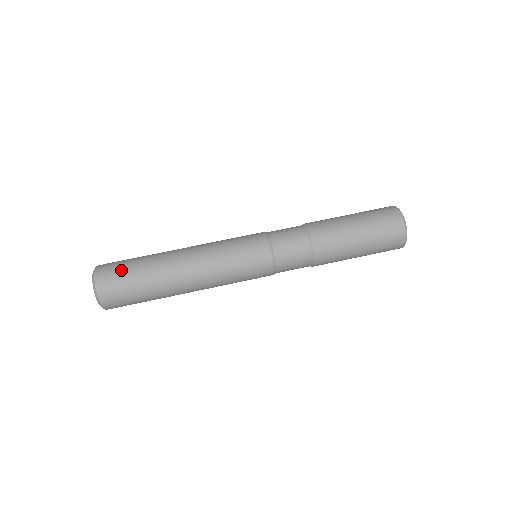
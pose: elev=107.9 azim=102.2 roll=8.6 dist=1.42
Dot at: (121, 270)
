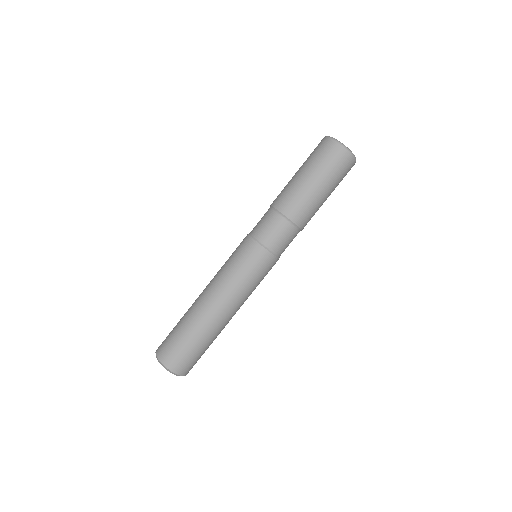
Dot at: (180, 350)
